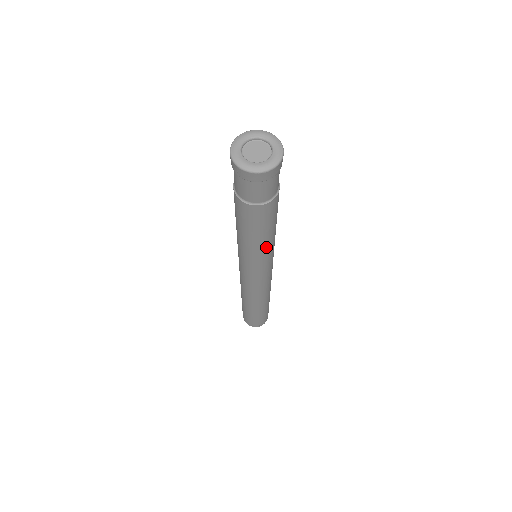
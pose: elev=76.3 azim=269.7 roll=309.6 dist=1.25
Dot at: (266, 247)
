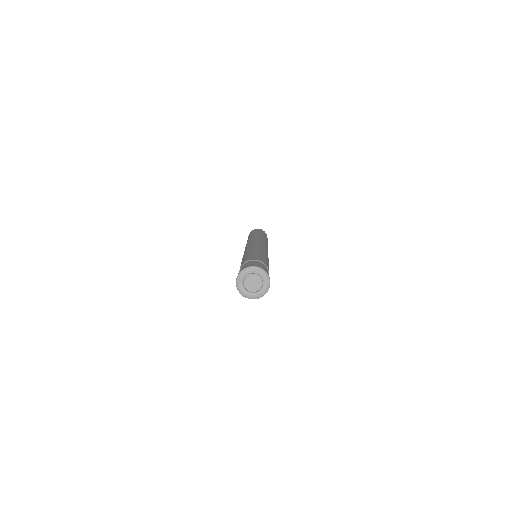
Dot at: occluded
